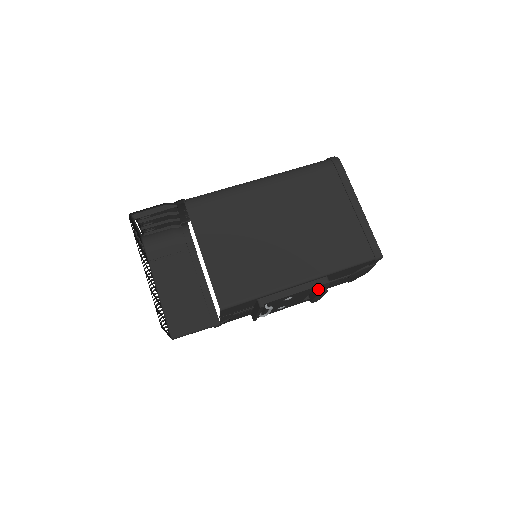
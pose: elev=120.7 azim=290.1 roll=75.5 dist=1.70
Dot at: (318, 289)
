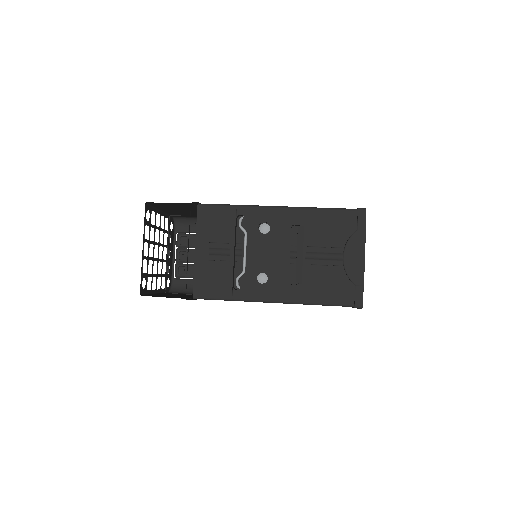
Dot at: occluded
